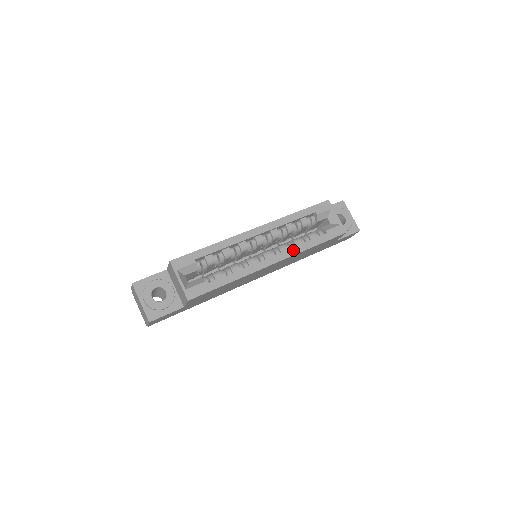
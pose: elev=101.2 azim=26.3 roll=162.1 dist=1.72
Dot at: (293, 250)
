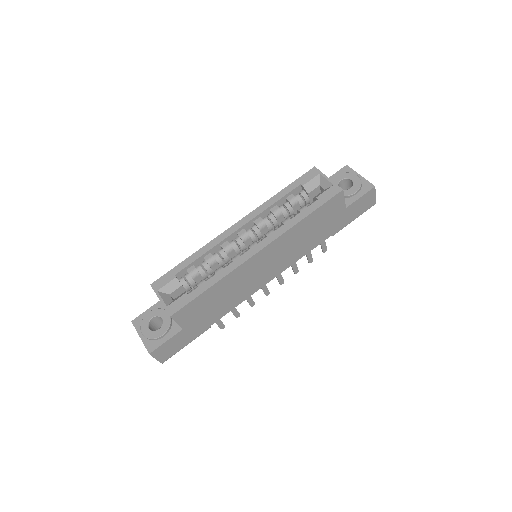
Dot at: (280, 230)
